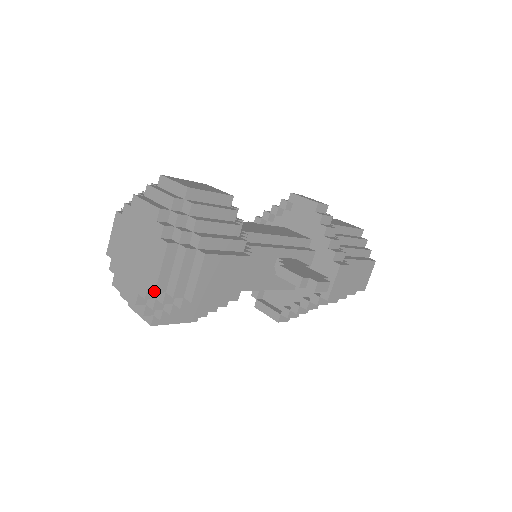
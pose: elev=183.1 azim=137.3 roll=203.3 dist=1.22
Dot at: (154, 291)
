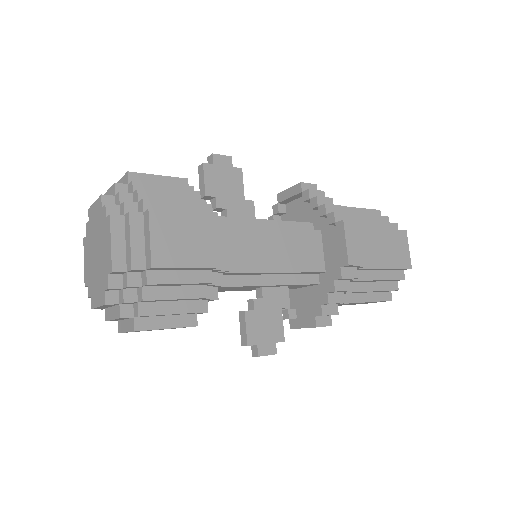
Dot at: (91, 308)
